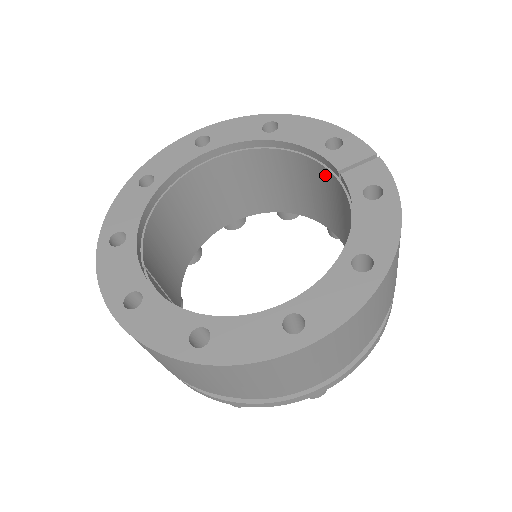
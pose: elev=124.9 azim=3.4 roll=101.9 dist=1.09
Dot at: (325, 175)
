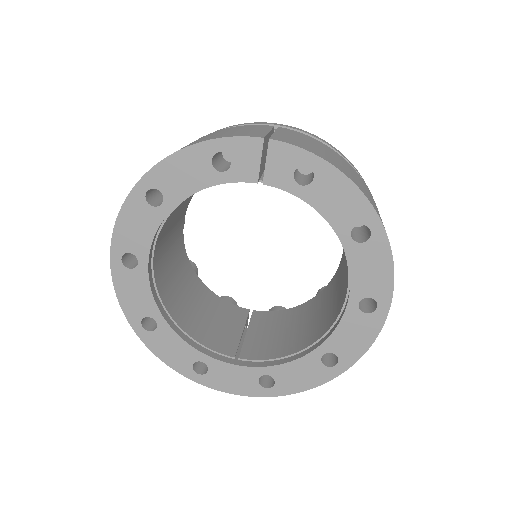
Dot at: occluded
